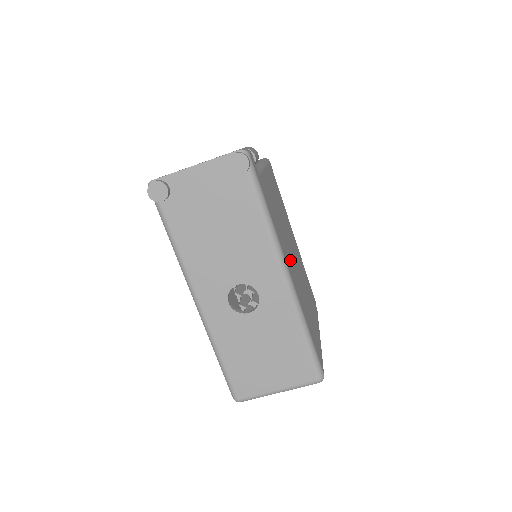
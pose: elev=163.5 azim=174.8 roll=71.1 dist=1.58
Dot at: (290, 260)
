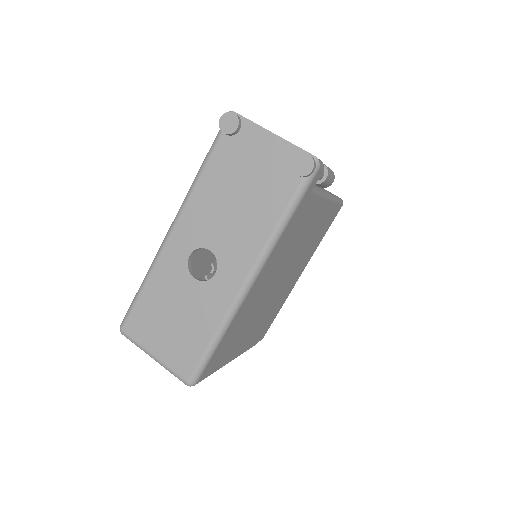
Dot at: (268, 279)
